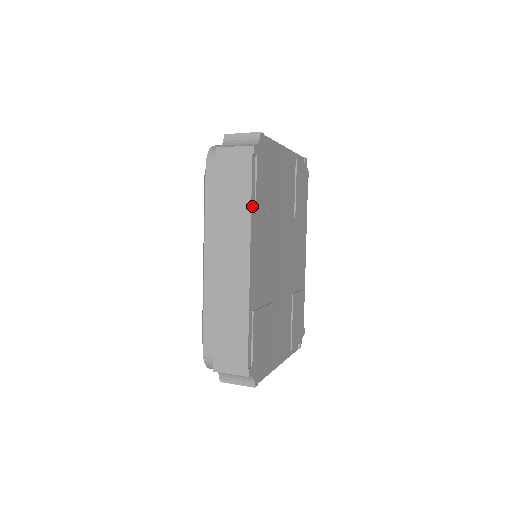
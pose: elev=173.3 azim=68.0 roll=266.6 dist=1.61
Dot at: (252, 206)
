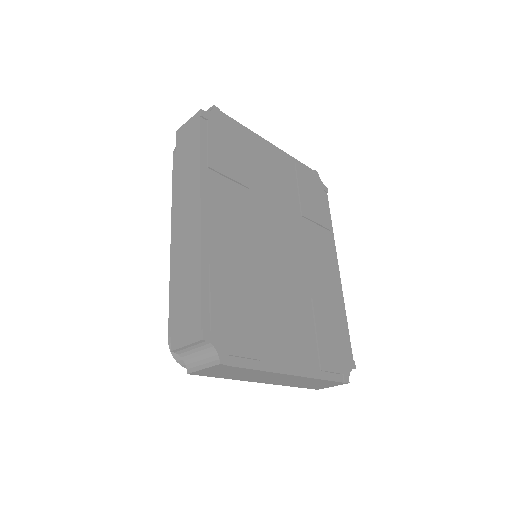
Dot at: (202, 159)
